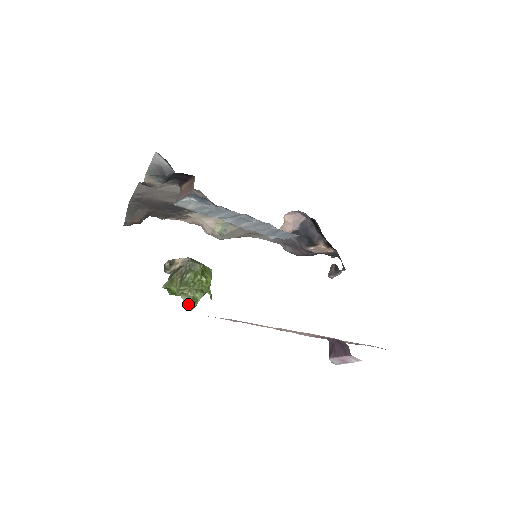
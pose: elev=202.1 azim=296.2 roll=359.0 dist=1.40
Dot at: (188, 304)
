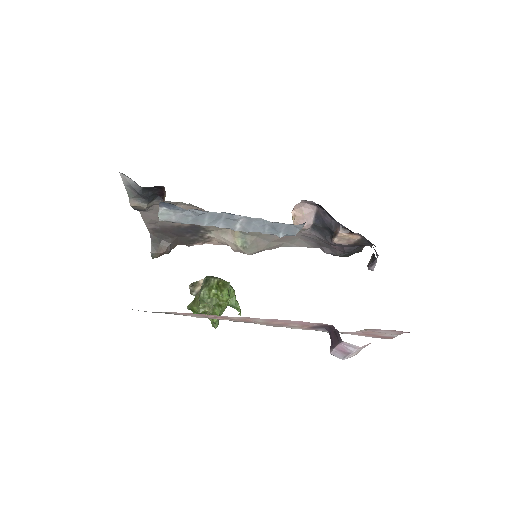
Dot at: (213, 322)
